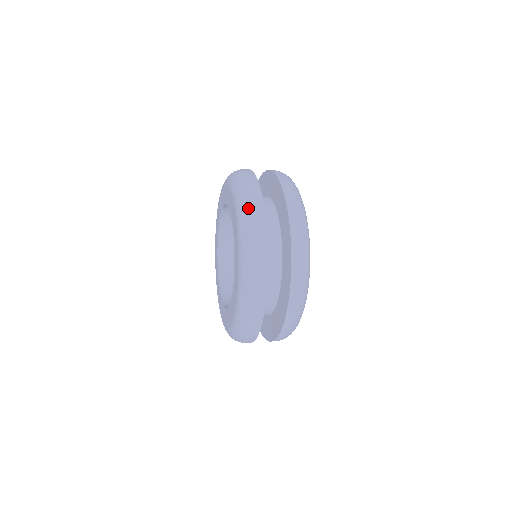
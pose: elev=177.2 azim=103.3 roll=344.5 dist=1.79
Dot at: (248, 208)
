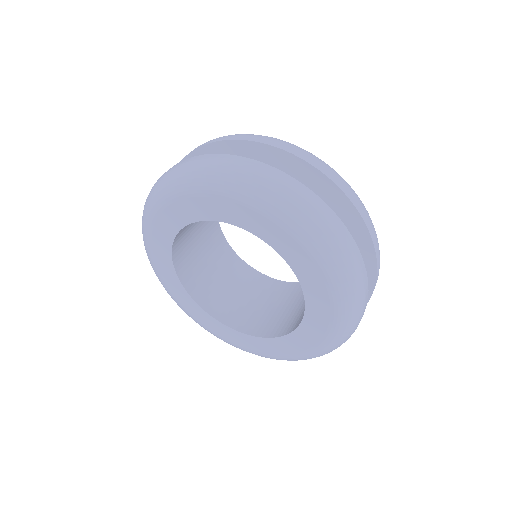
Dot at: (338, 246)
